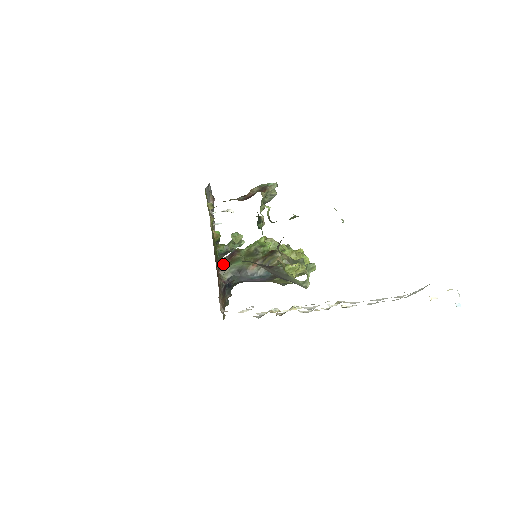
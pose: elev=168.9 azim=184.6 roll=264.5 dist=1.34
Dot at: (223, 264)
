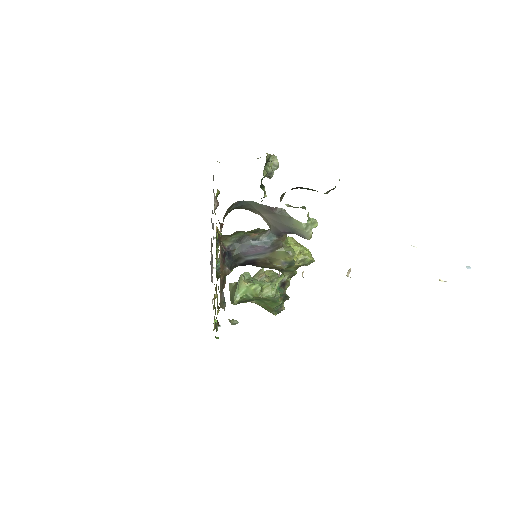
Dot at: (224, 235)
